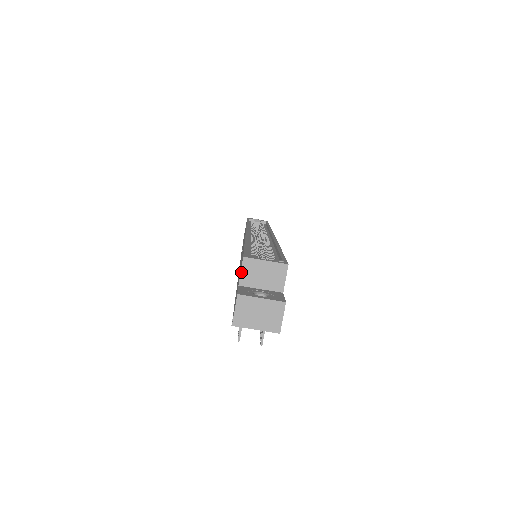
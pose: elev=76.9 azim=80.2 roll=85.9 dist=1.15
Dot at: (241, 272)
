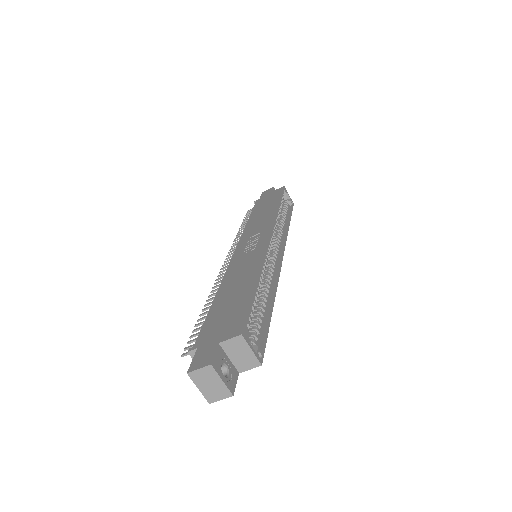
Dot at: (230, 339)
